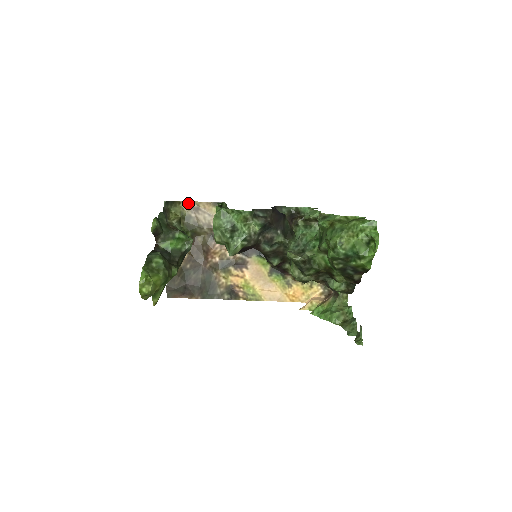
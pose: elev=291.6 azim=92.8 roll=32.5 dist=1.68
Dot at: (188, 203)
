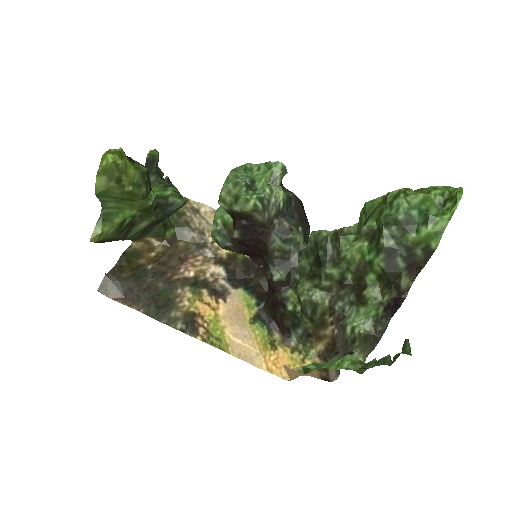
Dot at: (189, 201)
